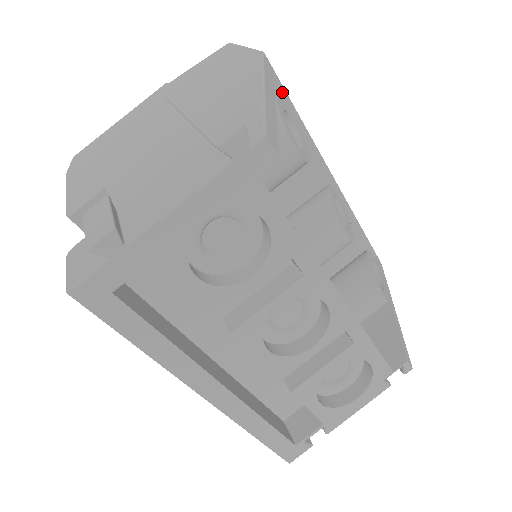
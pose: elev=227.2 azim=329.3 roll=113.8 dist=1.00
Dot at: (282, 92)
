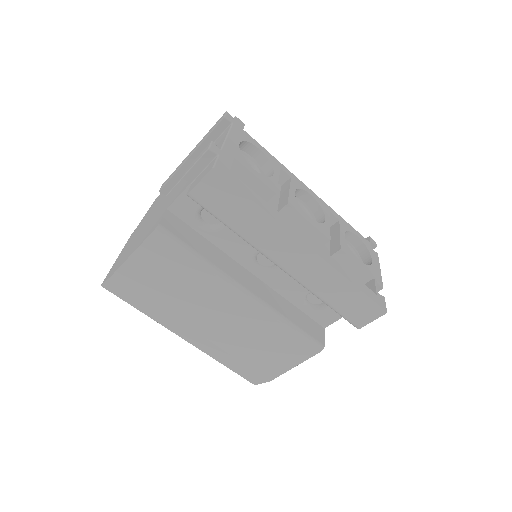
Dot at: occluded
